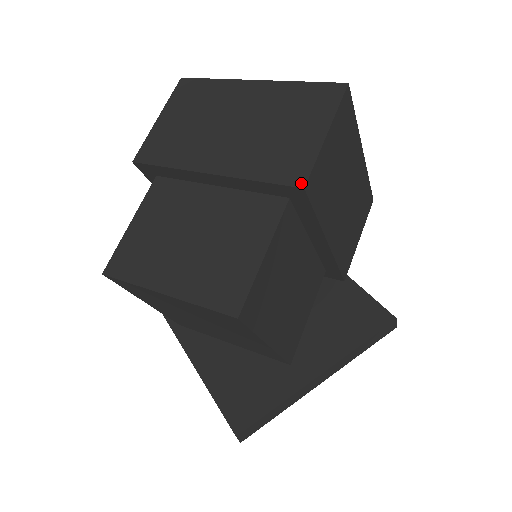
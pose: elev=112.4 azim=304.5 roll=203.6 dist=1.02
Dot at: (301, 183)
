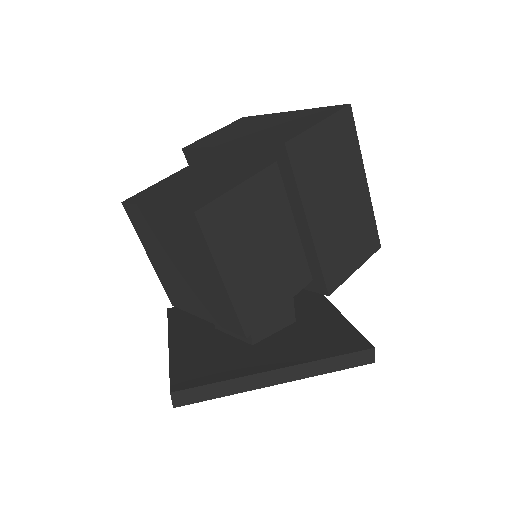
Dot at: (284, 141)
